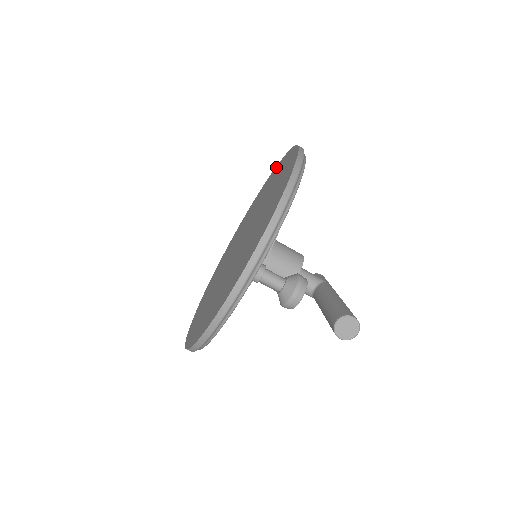
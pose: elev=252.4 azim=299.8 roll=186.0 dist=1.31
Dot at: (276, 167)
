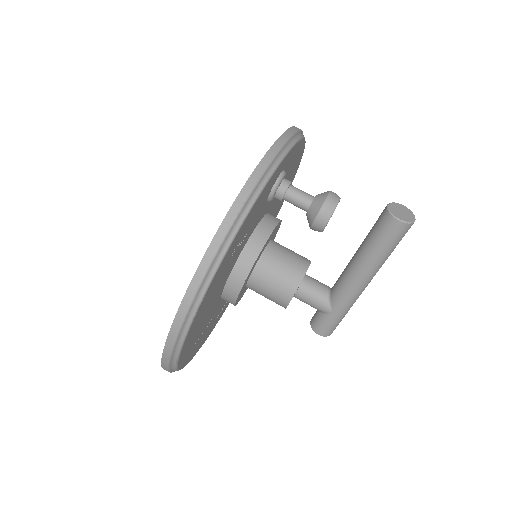
Dot at: occluded
